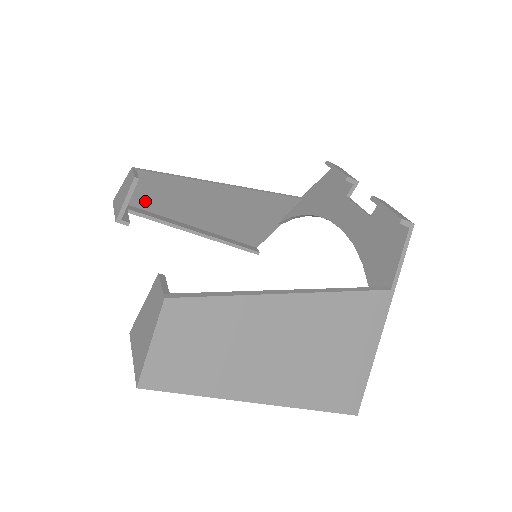
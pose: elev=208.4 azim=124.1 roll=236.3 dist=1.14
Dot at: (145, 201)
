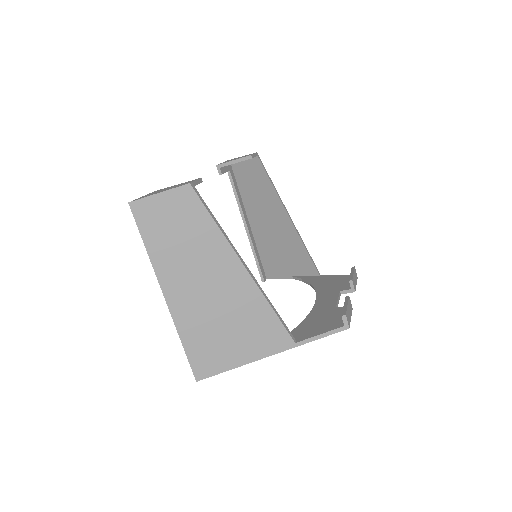
Dot at: (243, 178)
